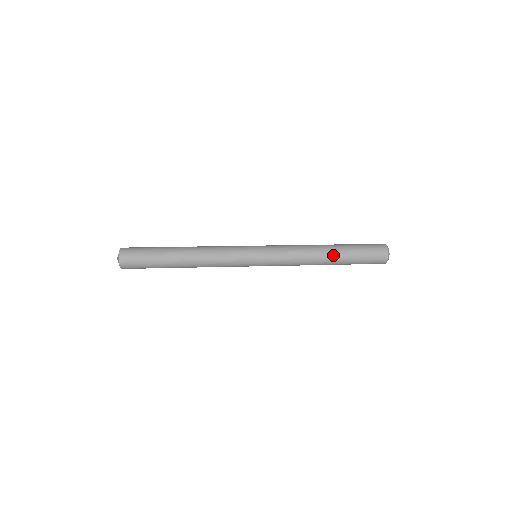
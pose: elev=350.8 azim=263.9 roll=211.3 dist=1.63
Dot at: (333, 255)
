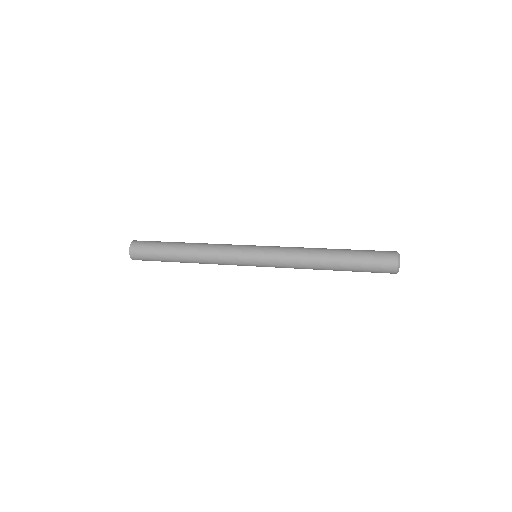
Dot at: (333, 261)
